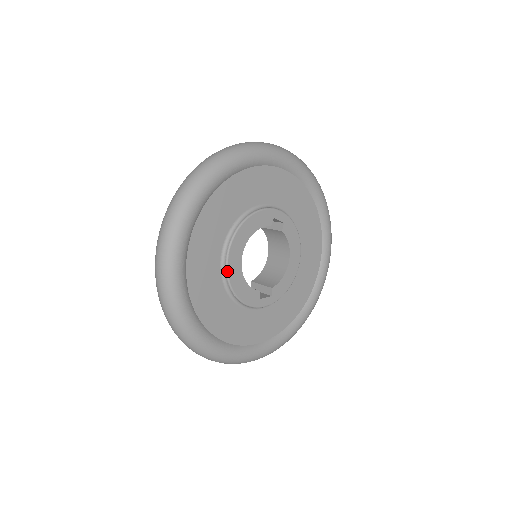
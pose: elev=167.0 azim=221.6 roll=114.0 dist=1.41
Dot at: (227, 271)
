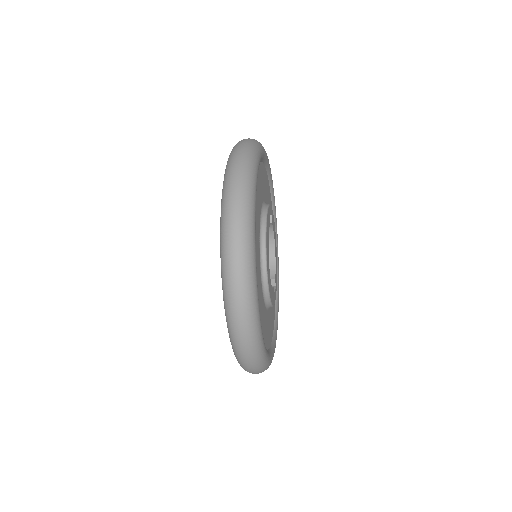
Dot at: (268, 286)
